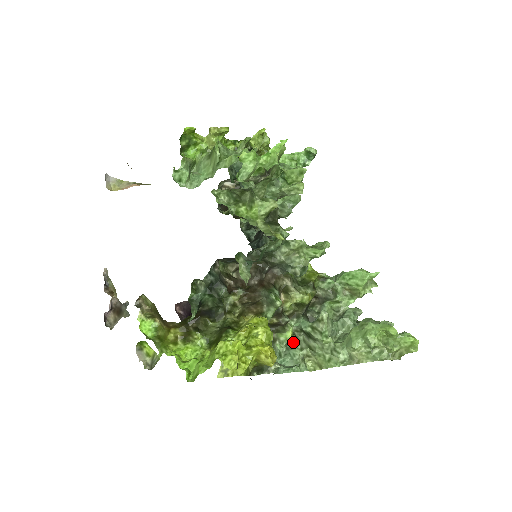
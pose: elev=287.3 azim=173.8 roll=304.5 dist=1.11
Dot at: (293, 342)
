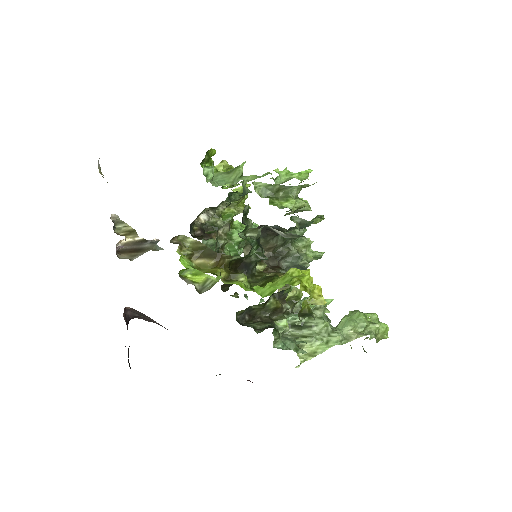
Dot at: (285, 334)
